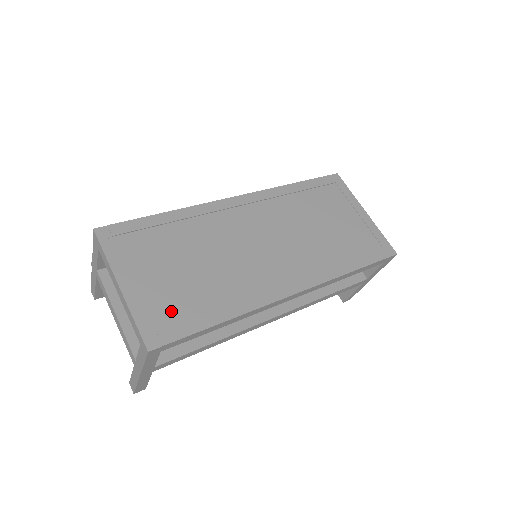
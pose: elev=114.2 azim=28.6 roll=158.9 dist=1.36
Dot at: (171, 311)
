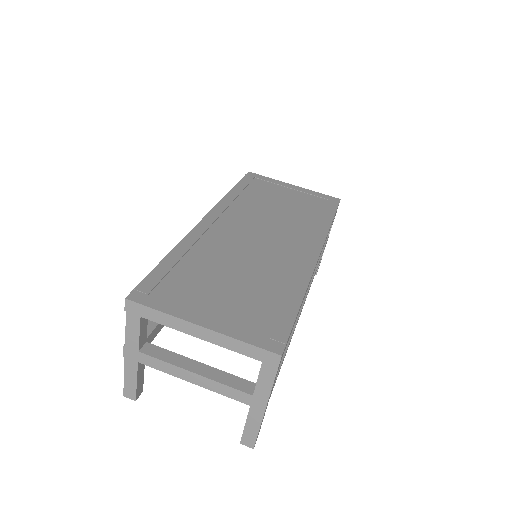
Dot at: (260, 318)
